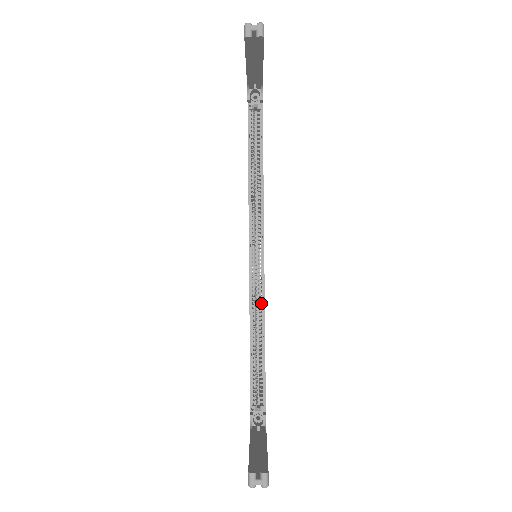
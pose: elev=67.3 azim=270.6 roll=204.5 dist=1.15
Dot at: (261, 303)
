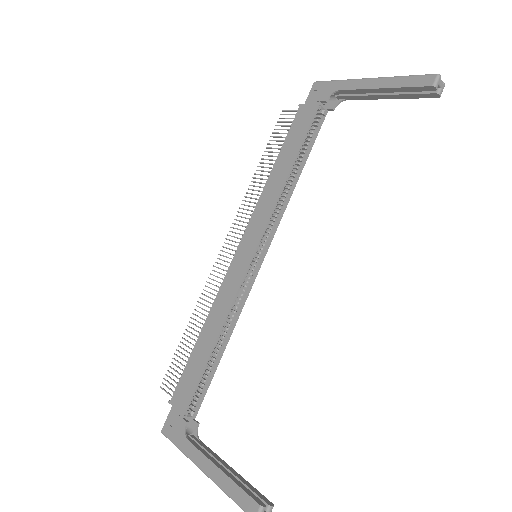
Dot at: occluded
